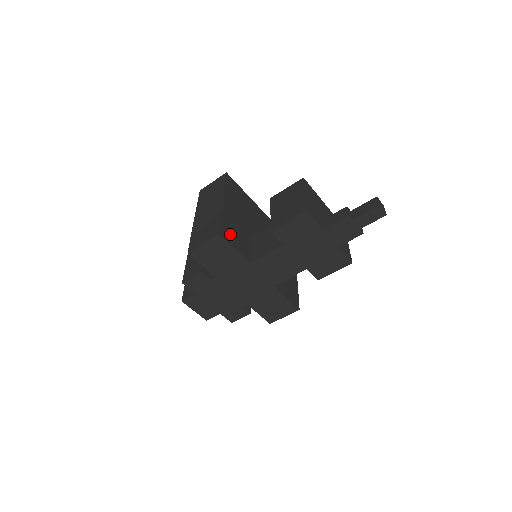
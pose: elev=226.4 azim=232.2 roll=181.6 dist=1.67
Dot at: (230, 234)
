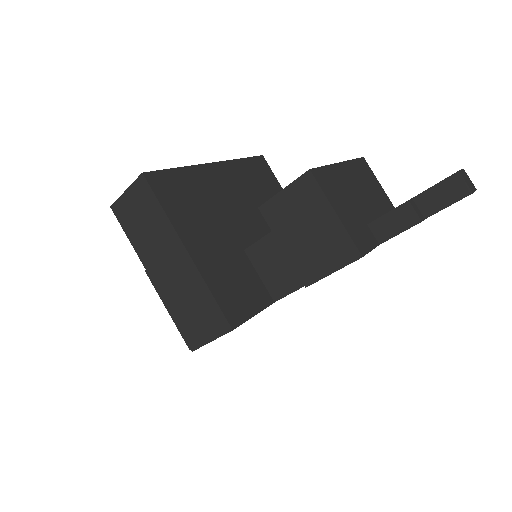
Dot at: (235, 300)
